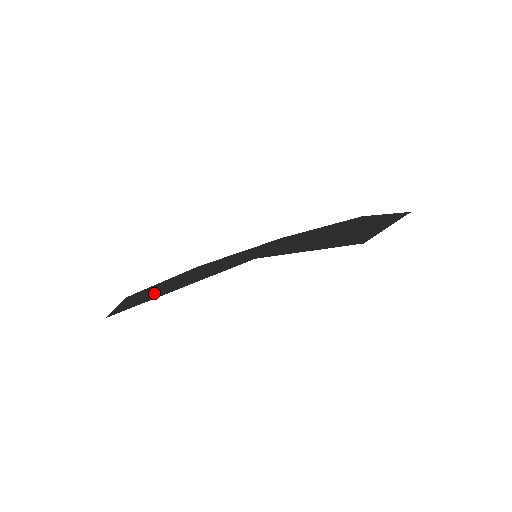
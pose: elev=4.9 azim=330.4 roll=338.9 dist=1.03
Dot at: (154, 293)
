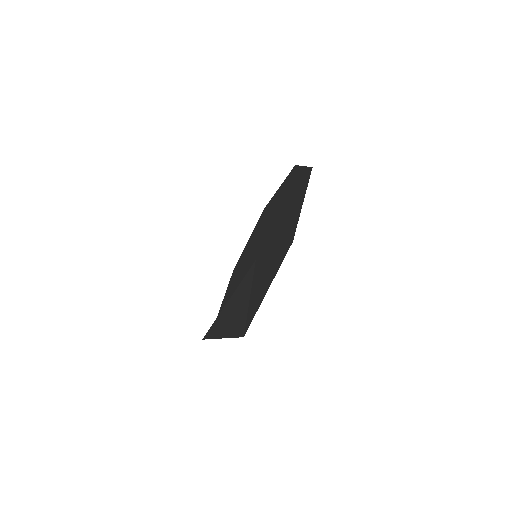
Dot at: (230, 290)
